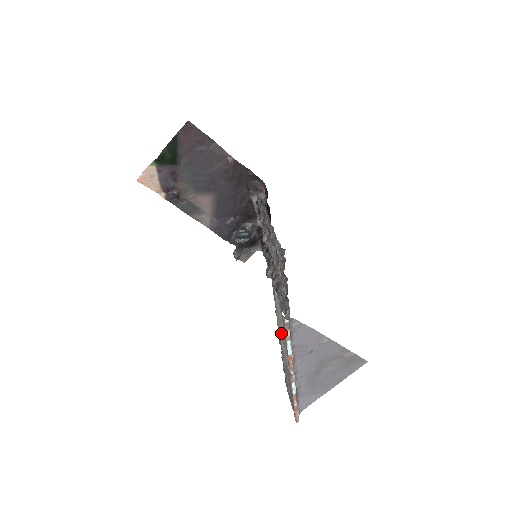
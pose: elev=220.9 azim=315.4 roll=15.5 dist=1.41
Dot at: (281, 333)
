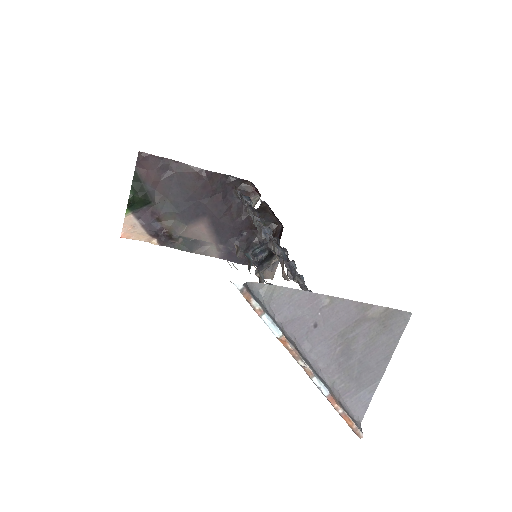
Dot at: occluded
